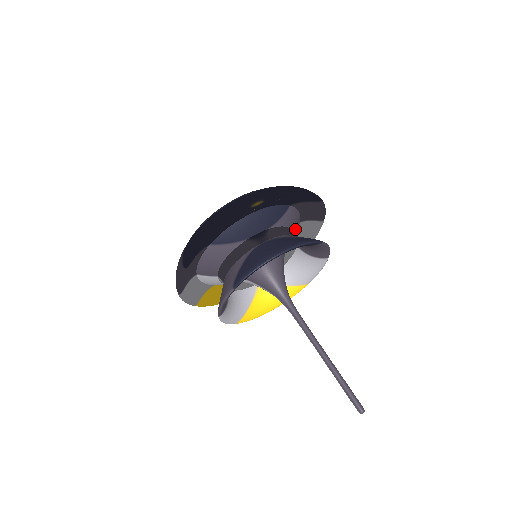
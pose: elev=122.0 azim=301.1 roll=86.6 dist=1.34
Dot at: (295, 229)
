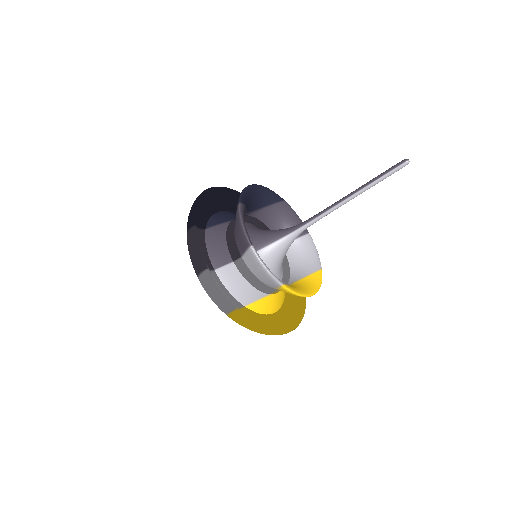
Dot at: occluded
